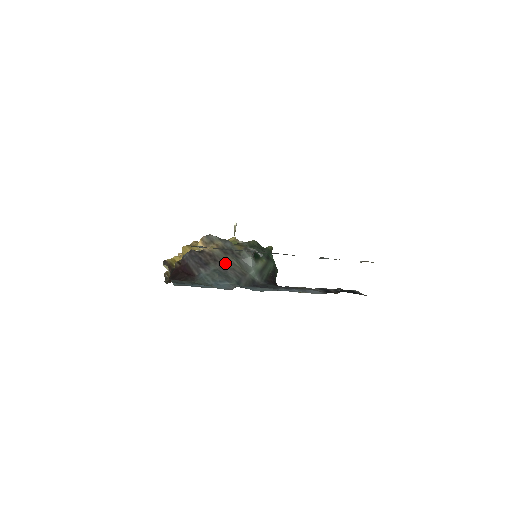
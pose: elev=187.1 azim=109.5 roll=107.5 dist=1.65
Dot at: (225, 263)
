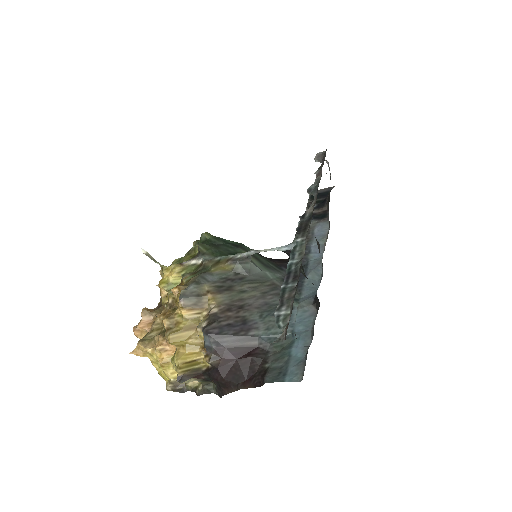
Dot at: (250, 298)
